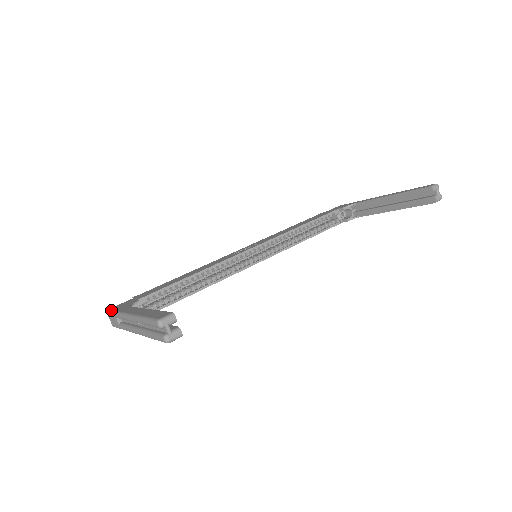
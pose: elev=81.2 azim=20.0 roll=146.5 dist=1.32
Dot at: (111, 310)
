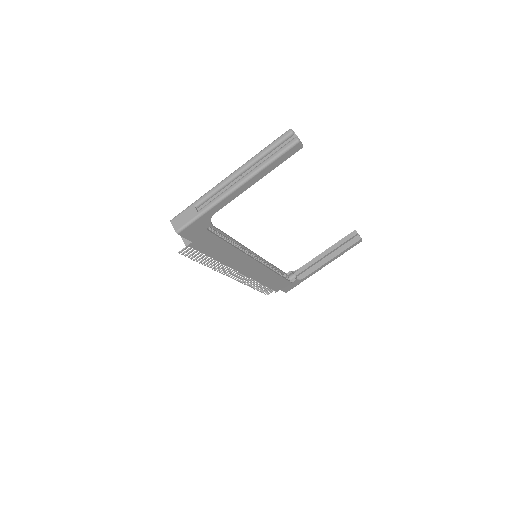
Dot at: (181, 212)
